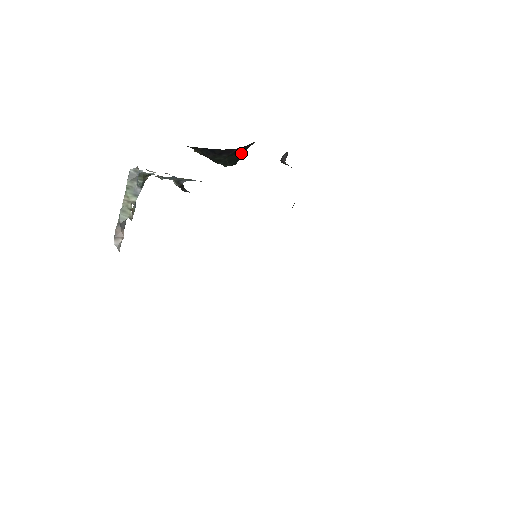
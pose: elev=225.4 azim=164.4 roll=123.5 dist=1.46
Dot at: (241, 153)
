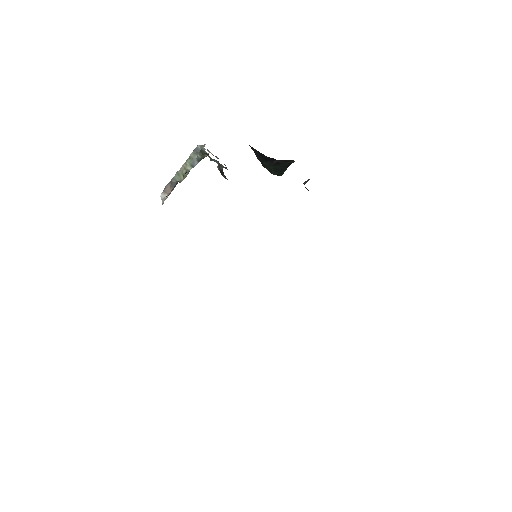
Dot at: (285, 167)
